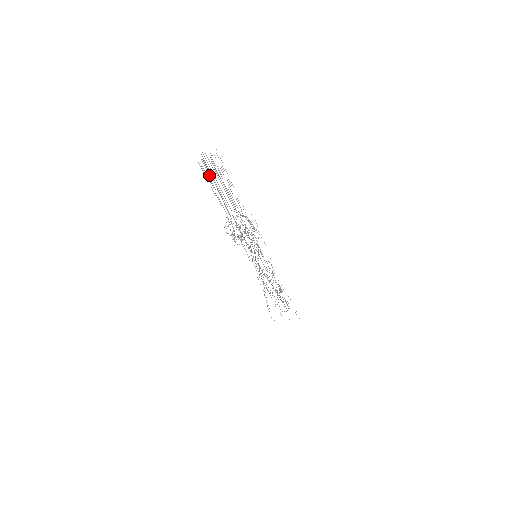
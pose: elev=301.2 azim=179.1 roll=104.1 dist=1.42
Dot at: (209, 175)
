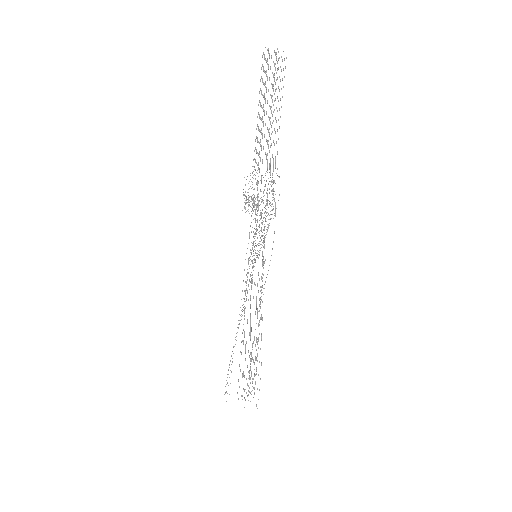
Dot at: occluded
